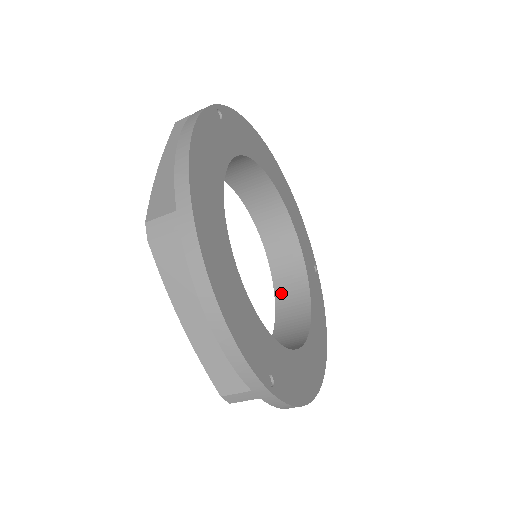
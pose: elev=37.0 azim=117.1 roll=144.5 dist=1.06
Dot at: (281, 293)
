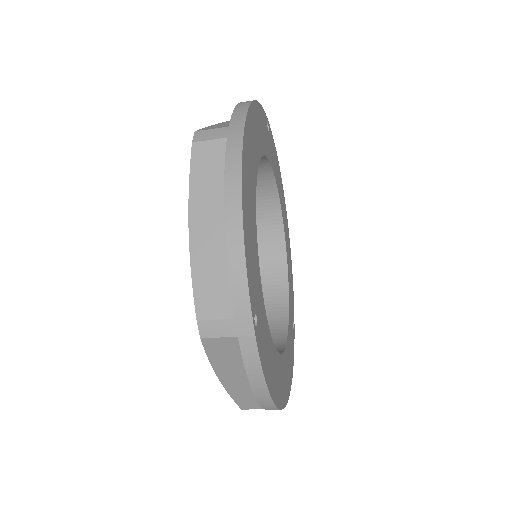
Dot at: occluded
